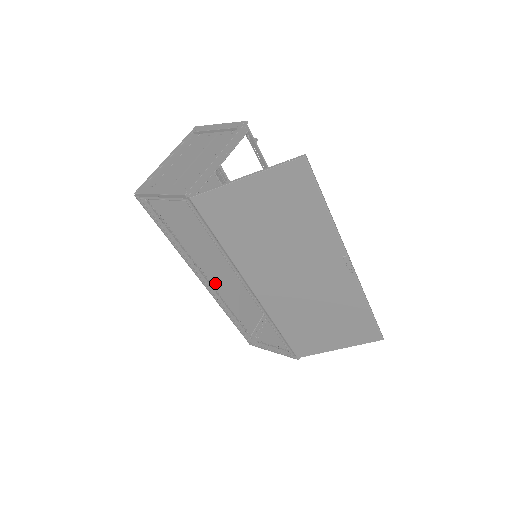
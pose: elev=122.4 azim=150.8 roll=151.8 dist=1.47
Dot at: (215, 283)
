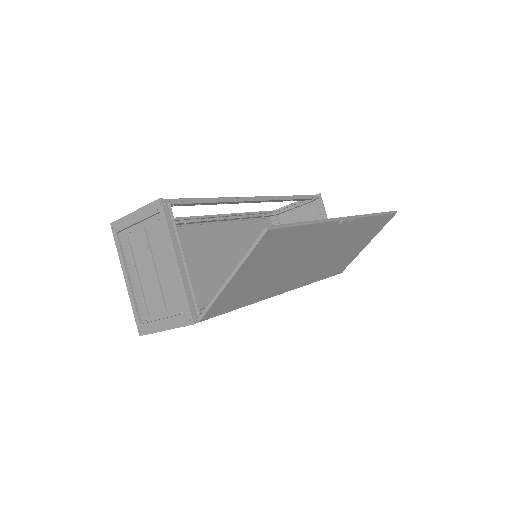
Dot at: occluded
